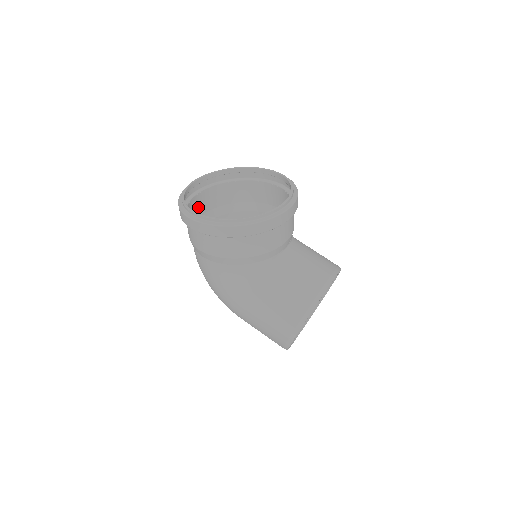
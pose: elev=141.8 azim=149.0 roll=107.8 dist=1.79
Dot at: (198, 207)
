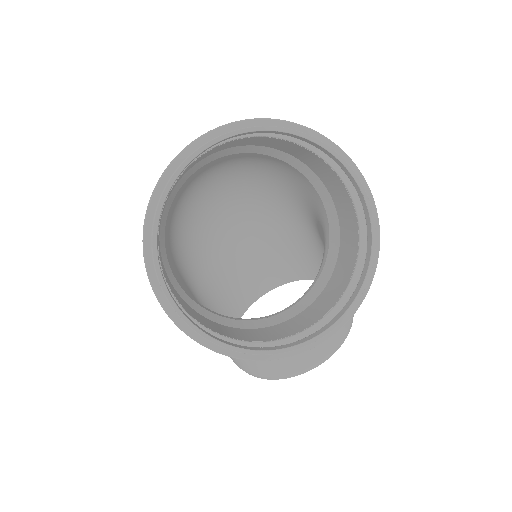
Dot at: (202, 157)
